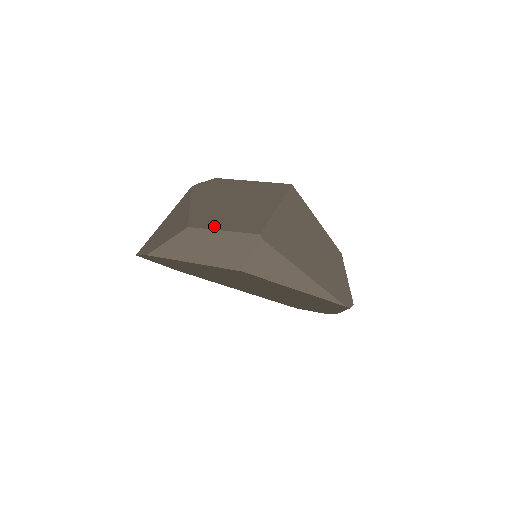
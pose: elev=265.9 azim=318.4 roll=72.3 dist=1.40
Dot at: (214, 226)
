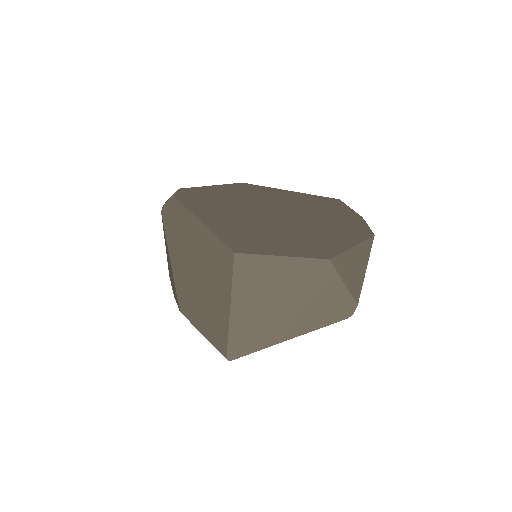
Dot at: (195, 322)
